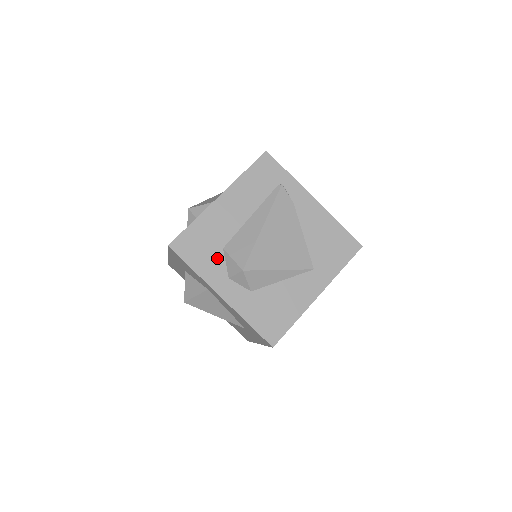
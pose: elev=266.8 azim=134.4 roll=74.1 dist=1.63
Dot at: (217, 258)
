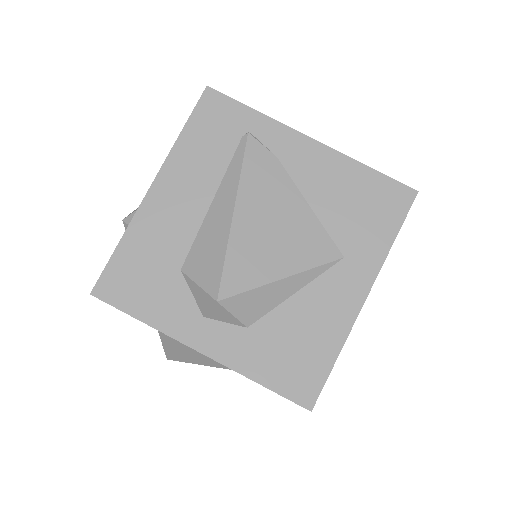
Dot at: (175, 289)
